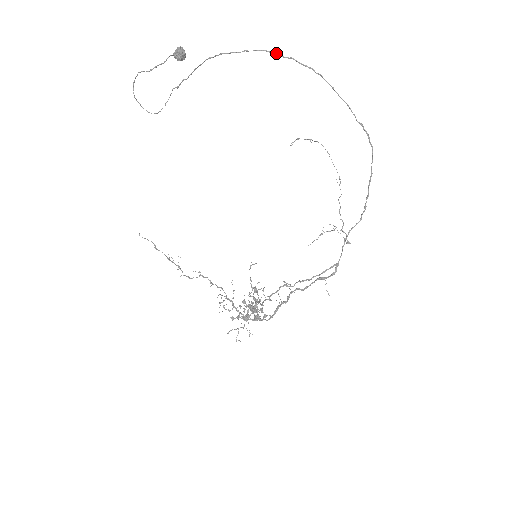
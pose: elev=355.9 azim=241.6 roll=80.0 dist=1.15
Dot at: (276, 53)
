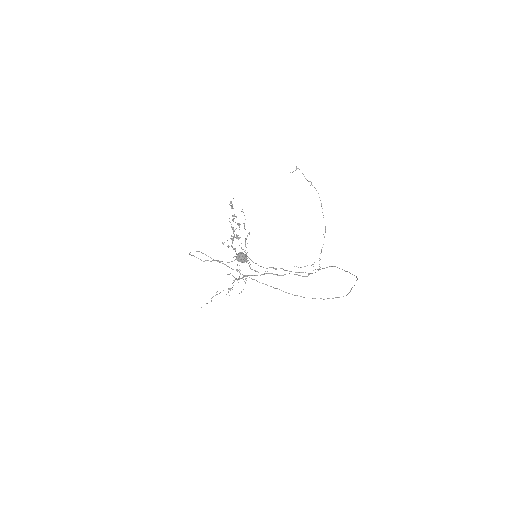
Dot at: occluded
